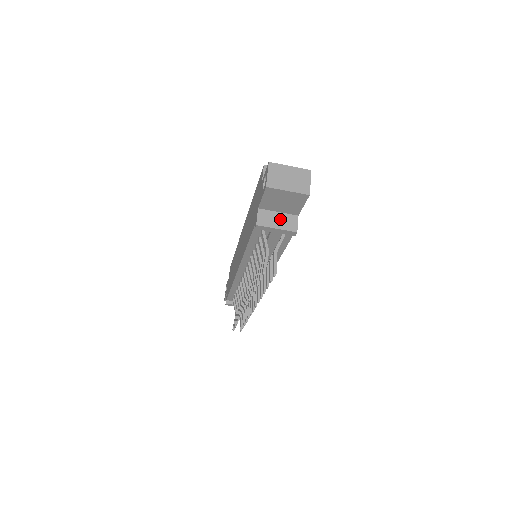
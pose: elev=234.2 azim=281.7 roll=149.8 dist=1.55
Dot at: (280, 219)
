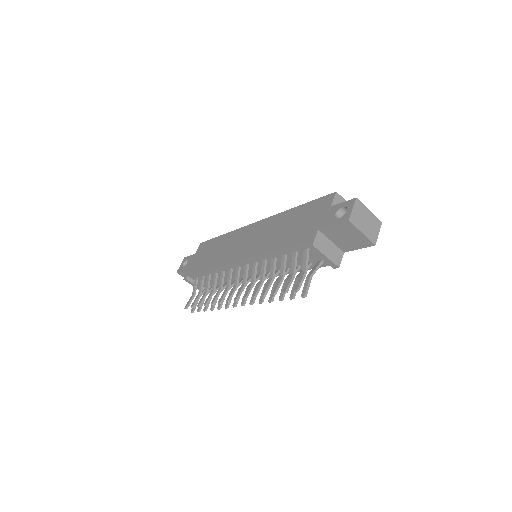
Dot at: (331, 249)
